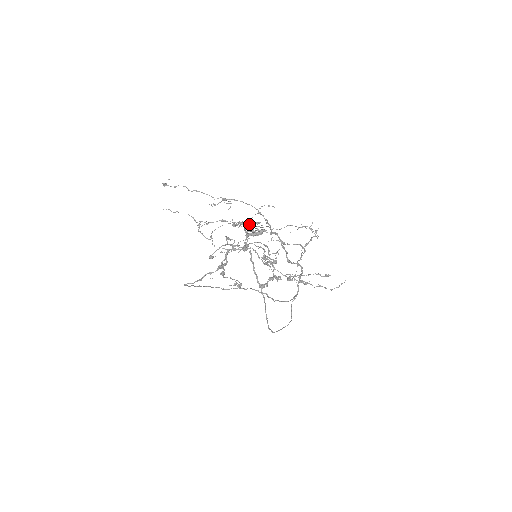
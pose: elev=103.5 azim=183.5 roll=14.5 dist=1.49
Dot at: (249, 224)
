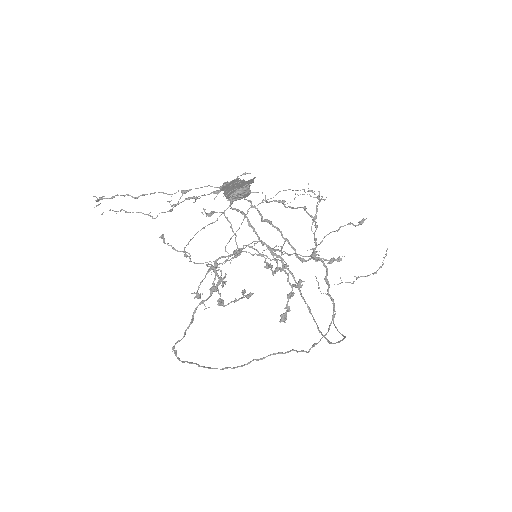
Dot at: (227, 183)
